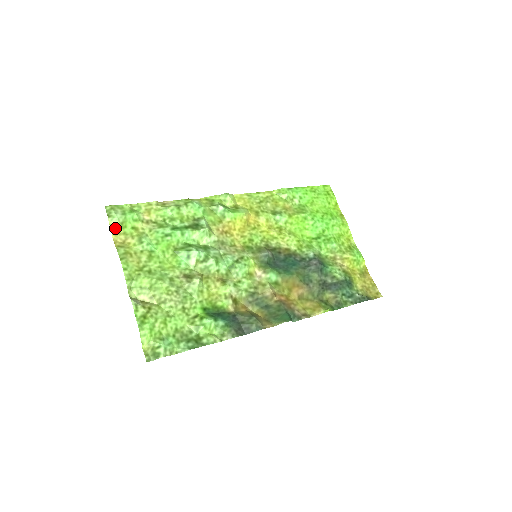
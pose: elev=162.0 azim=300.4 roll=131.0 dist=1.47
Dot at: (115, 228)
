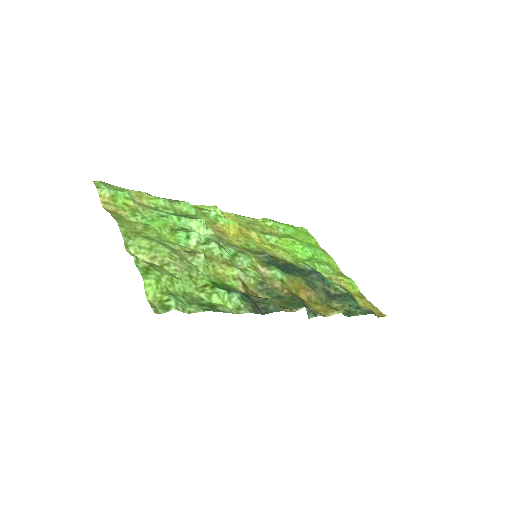
Dot at: (105, 198)
